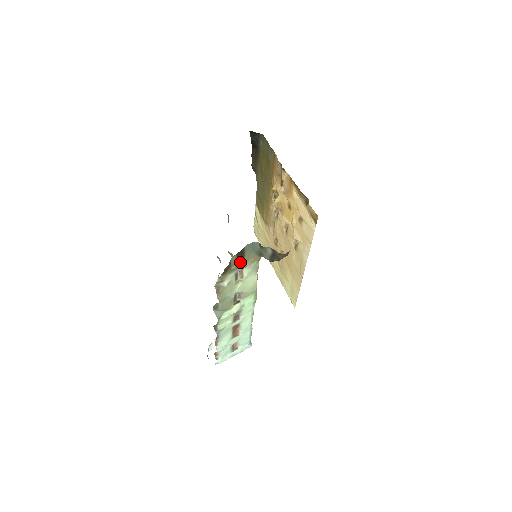
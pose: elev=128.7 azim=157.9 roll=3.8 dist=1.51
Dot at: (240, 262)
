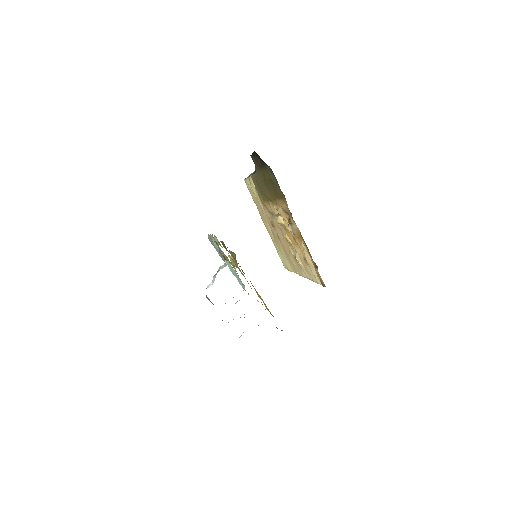
Dot at: occluded
